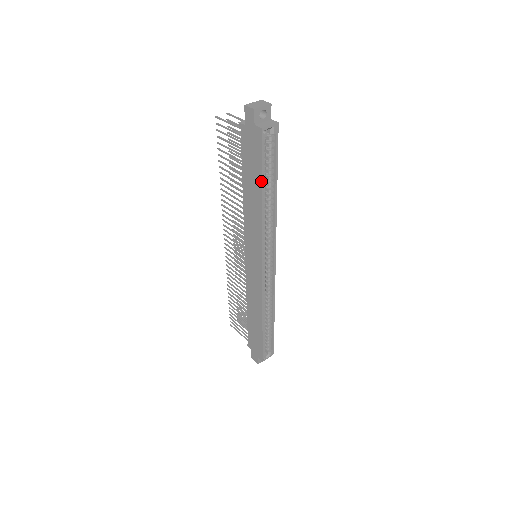
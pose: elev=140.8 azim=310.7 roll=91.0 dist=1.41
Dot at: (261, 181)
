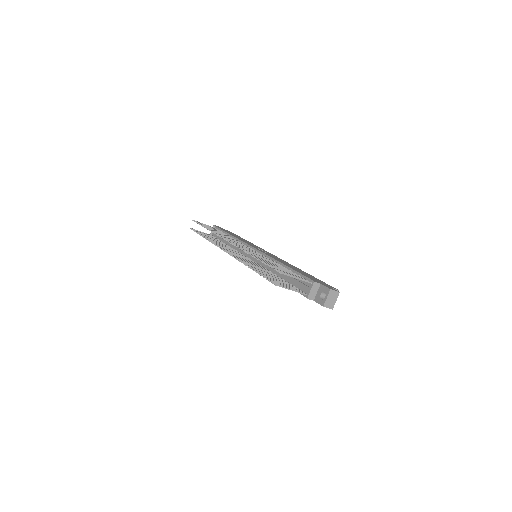
Dot at: occluded
